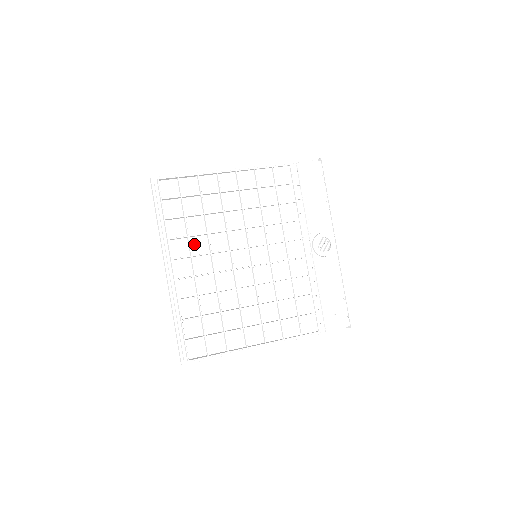
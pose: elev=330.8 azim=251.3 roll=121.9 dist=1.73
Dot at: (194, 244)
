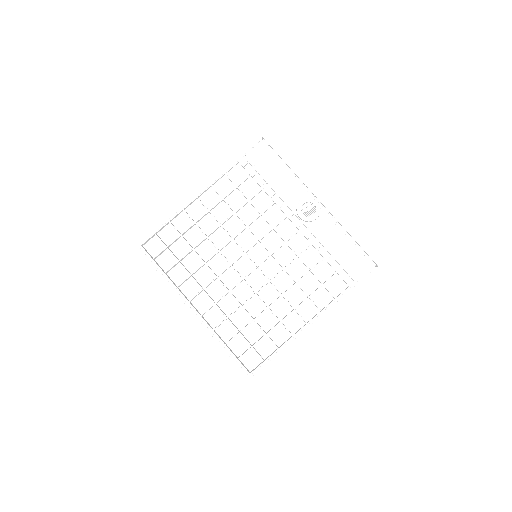
Dot at: (200, 278)
